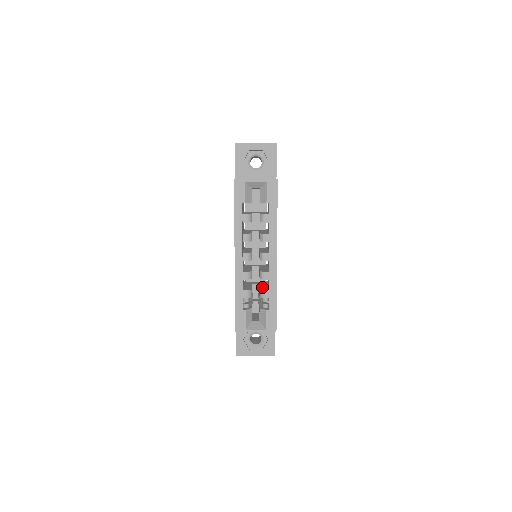
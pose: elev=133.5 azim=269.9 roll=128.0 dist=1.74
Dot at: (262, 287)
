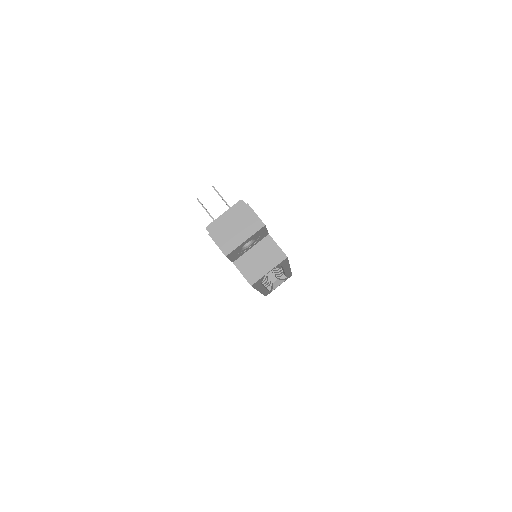
Dot at: occluded
